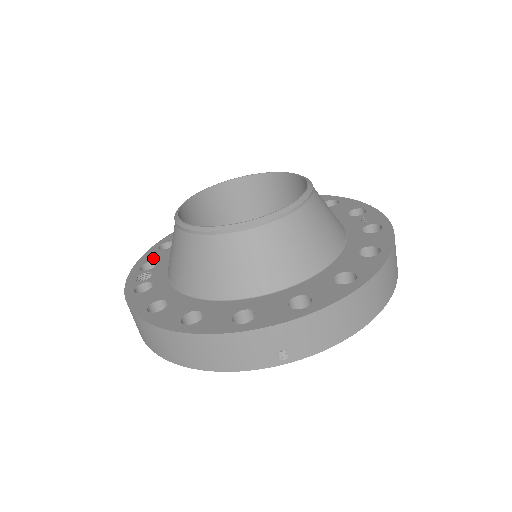
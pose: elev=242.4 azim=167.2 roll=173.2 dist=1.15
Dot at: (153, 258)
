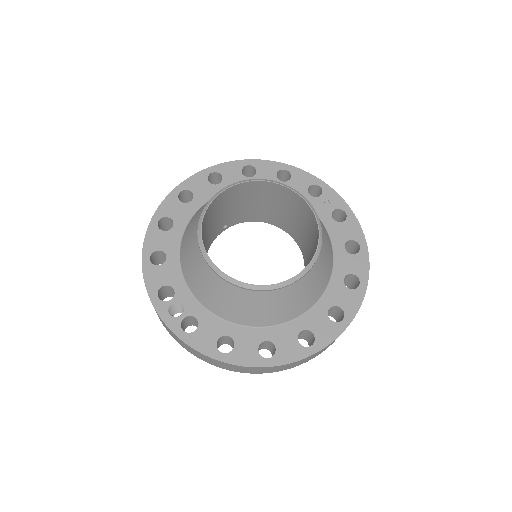
Dot at: (161, 281)
